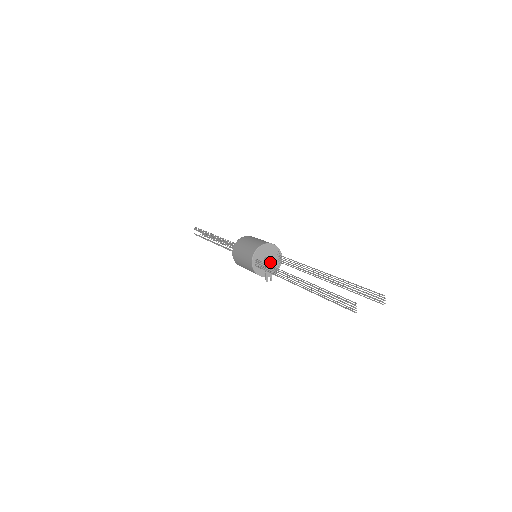
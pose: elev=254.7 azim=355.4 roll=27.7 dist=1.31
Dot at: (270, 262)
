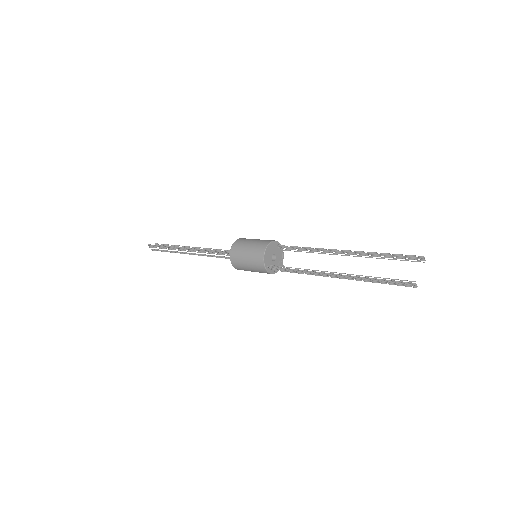
Dot at: (276, 256)
